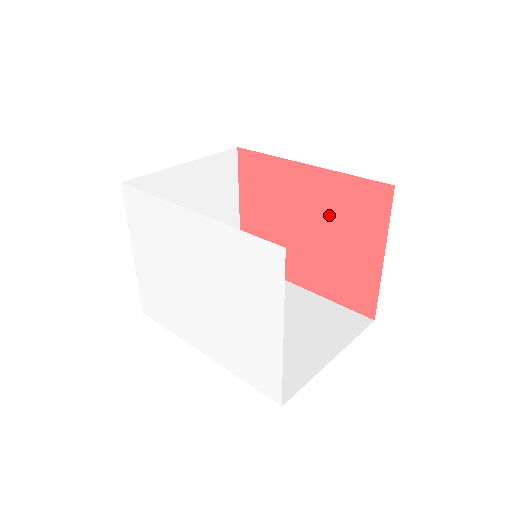
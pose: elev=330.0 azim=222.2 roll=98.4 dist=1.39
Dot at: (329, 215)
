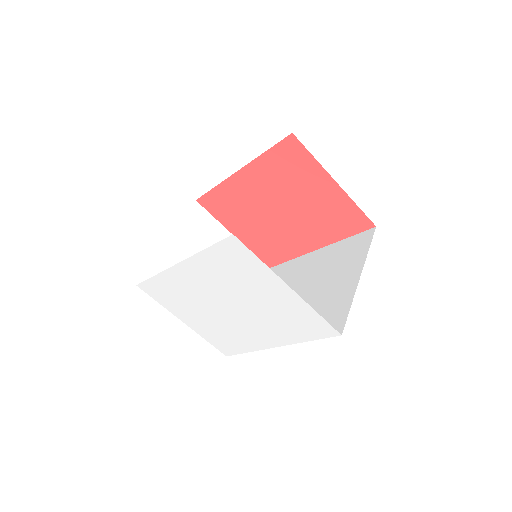
Dot at: (281, 188)
